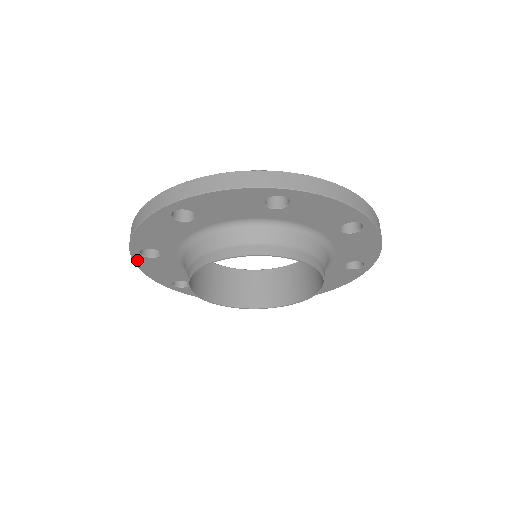
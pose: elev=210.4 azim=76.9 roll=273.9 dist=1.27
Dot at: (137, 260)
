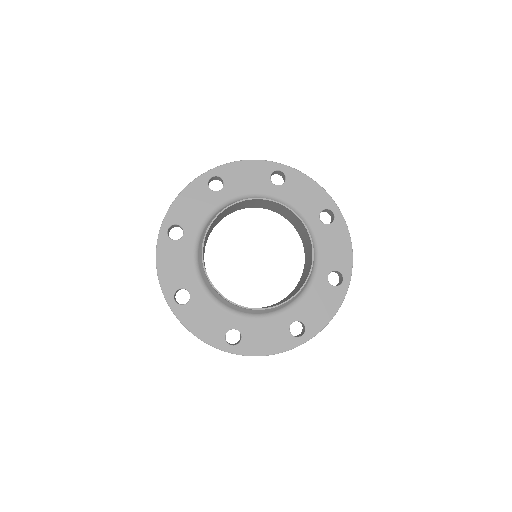
Dot at: (198, 181)
